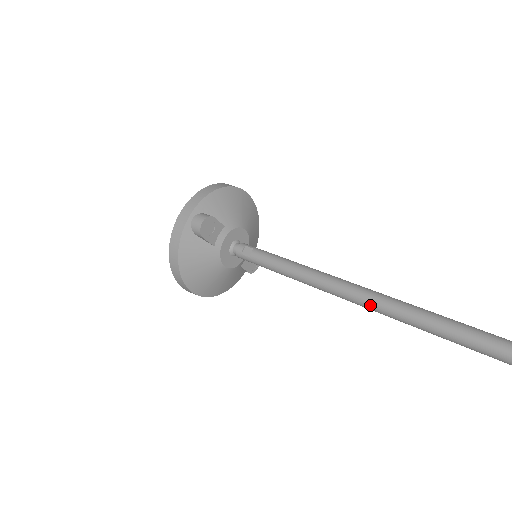
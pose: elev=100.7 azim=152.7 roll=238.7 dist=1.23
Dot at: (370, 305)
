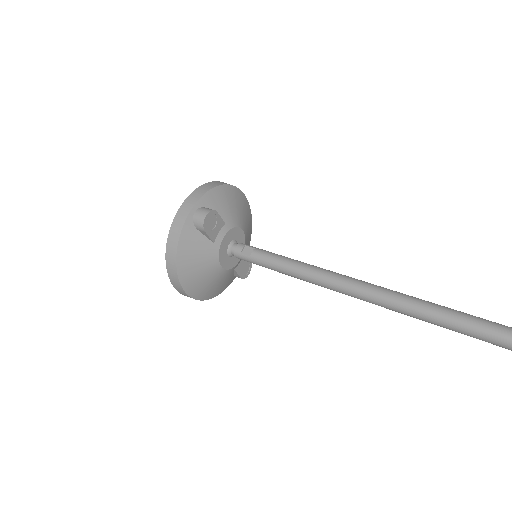
Dot at: (383, 301)
